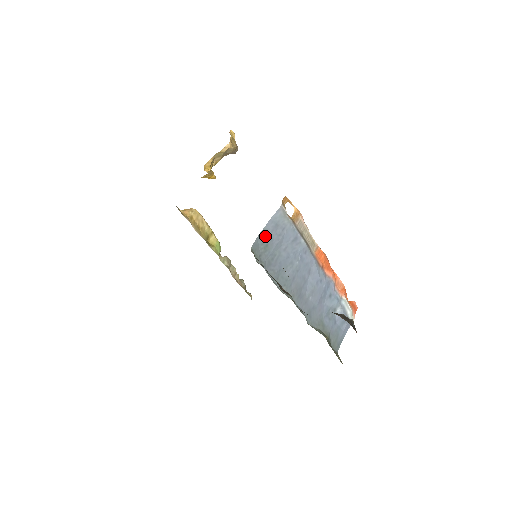
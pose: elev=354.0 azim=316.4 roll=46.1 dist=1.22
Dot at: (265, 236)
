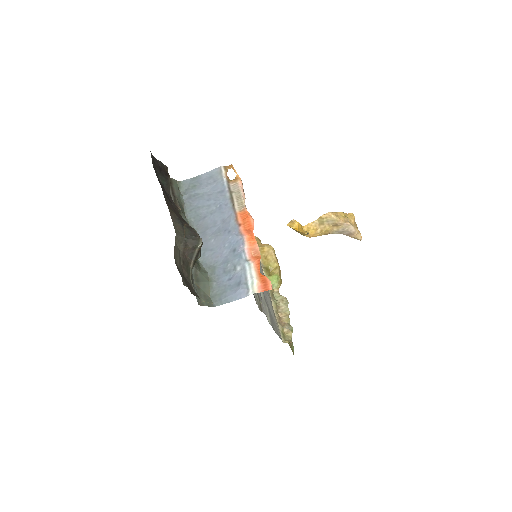
Dot at: (197, 180)
